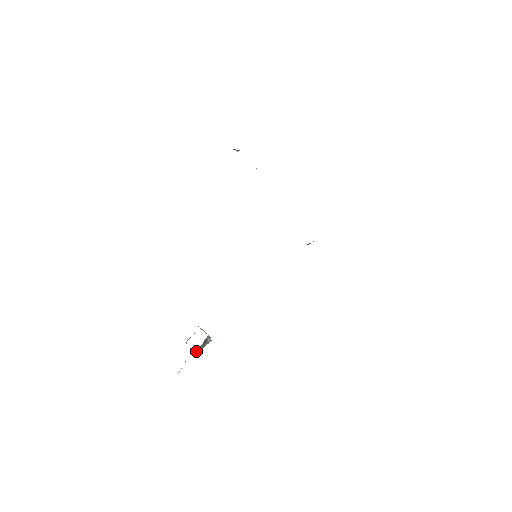
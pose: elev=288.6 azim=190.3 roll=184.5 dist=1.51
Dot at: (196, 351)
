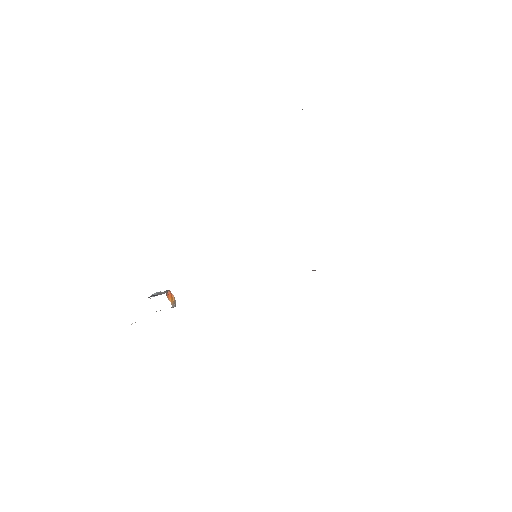
Dot at: (156, 311)
